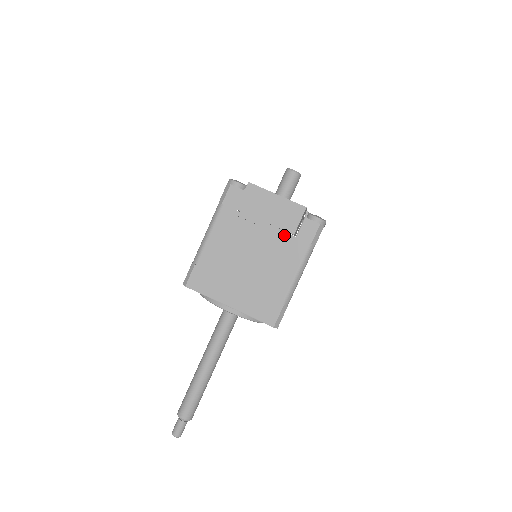
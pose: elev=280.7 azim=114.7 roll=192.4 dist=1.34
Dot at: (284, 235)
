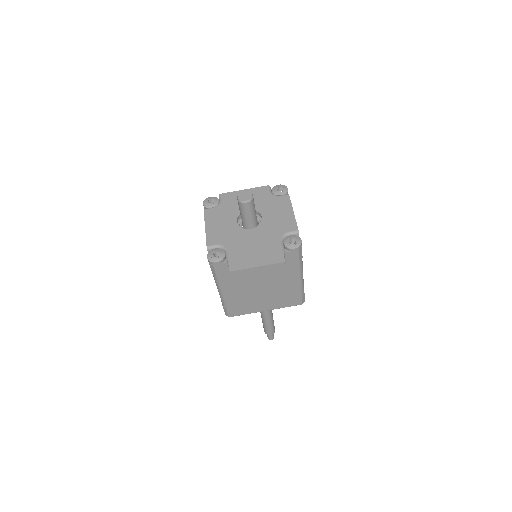
Dot at: occluded
